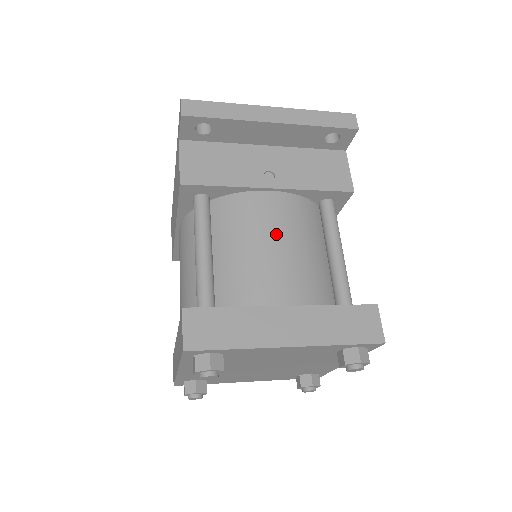
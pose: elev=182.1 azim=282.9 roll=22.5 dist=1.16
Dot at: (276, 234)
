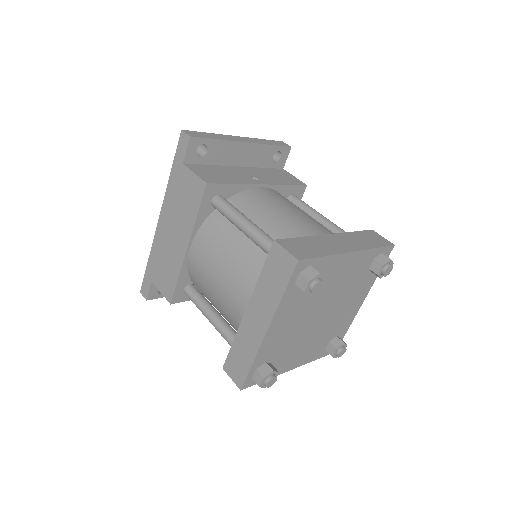
Dot at: (286, 206)
